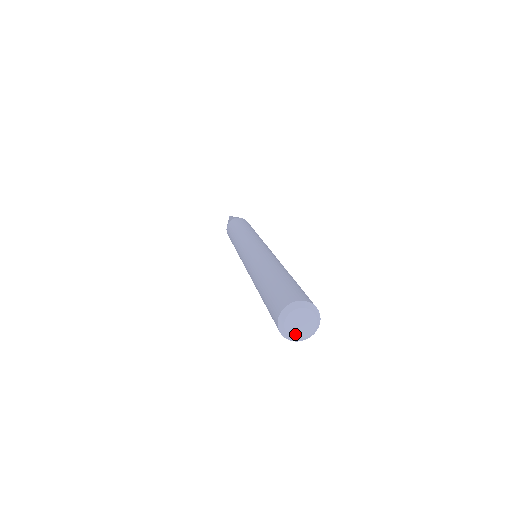
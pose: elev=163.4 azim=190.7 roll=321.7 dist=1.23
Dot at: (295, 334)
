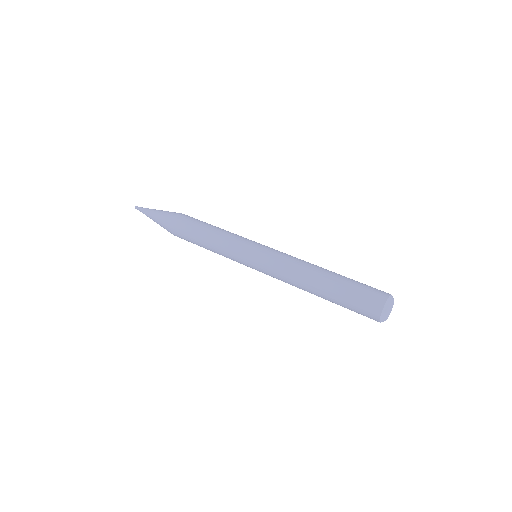
Dot at: (387, 318)
